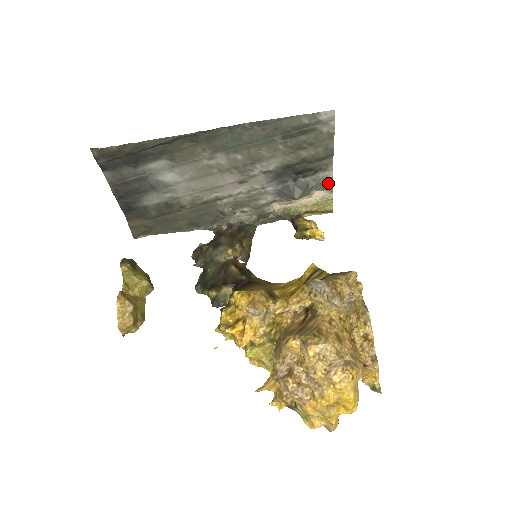
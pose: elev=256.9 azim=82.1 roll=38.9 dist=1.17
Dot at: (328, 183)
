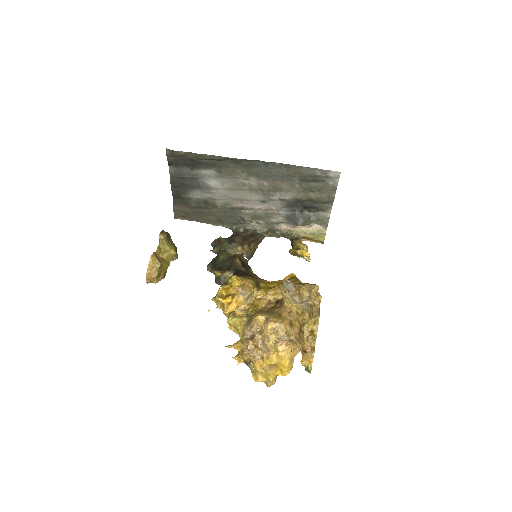
Dot at: (325, 221)
